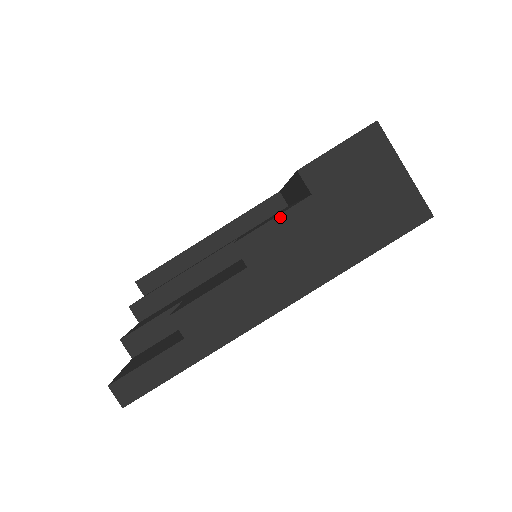
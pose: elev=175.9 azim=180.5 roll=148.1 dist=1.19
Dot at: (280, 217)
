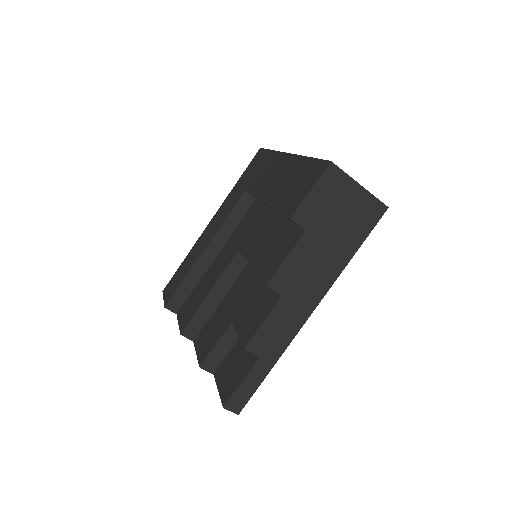
Dot at: (291, 254)
